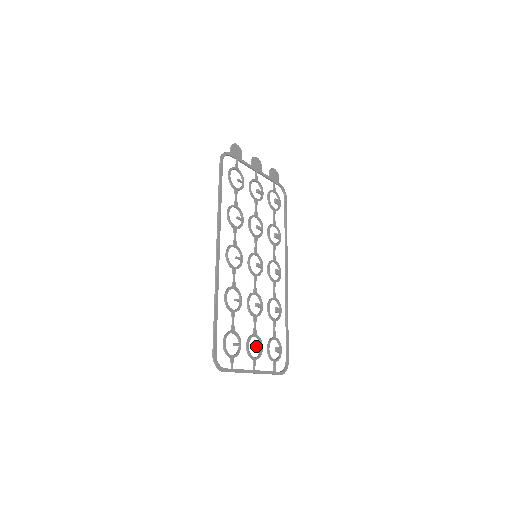
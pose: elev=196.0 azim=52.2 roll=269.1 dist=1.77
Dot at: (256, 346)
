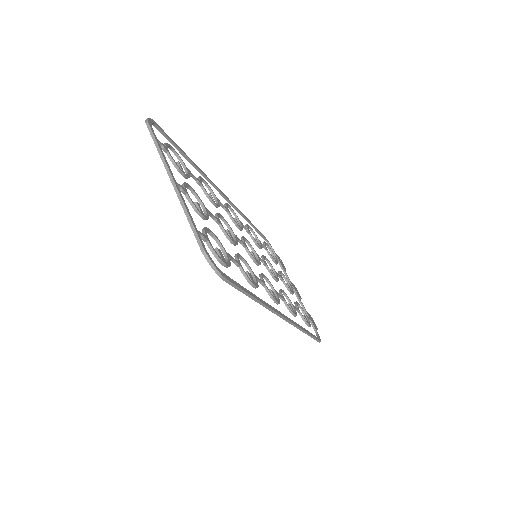
Dot at: (198, 204)
